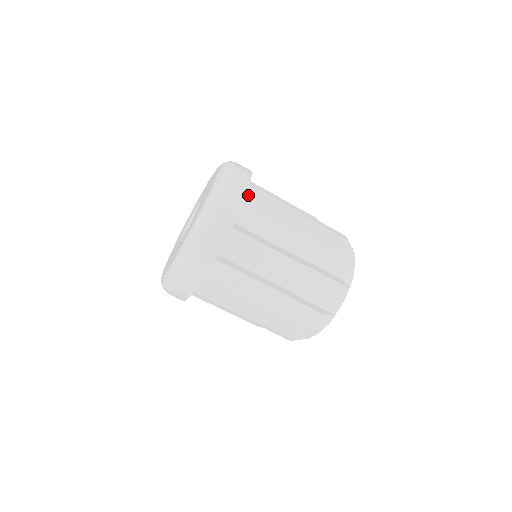
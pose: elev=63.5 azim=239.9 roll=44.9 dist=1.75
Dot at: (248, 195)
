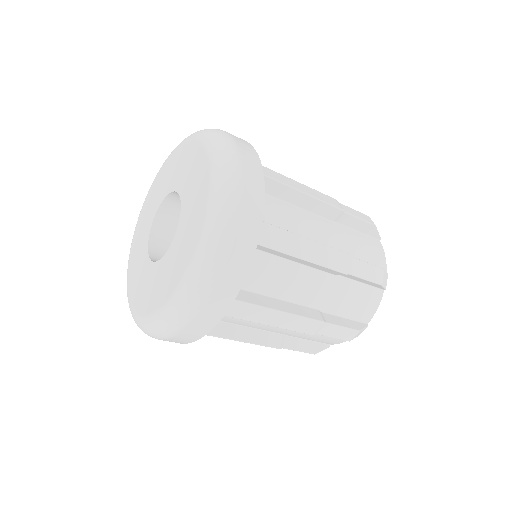
Dot at: occluded
